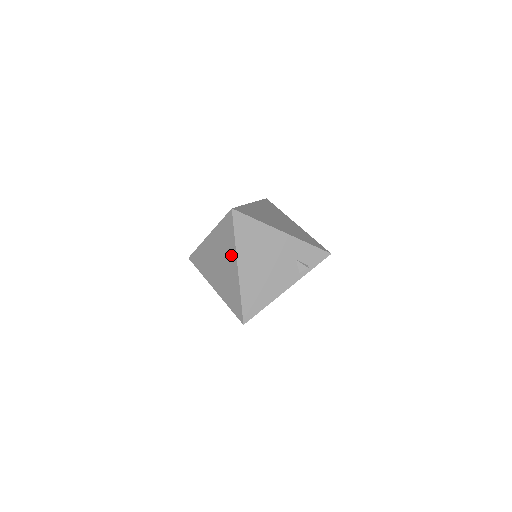
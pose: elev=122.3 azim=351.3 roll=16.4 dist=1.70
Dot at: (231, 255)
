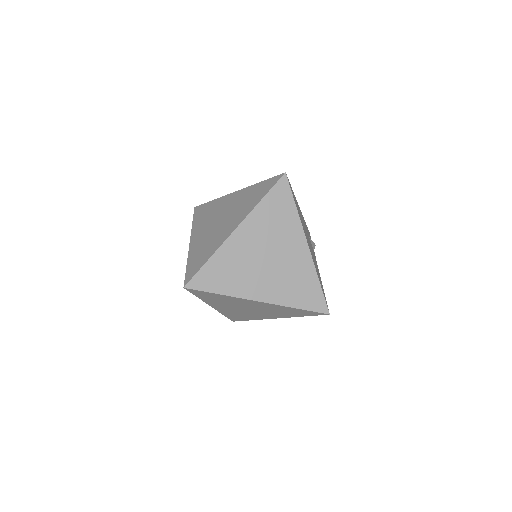
Dot at: (293, 233)
